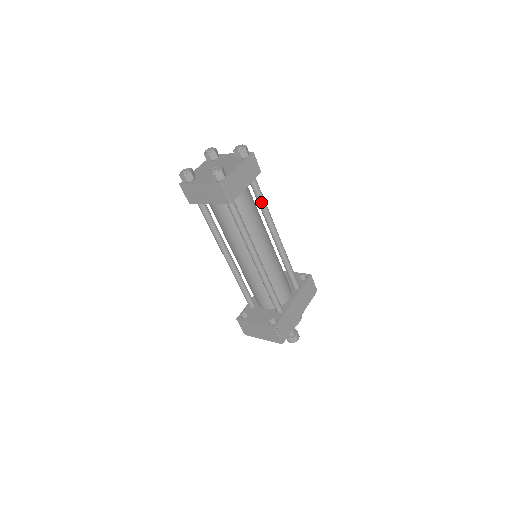
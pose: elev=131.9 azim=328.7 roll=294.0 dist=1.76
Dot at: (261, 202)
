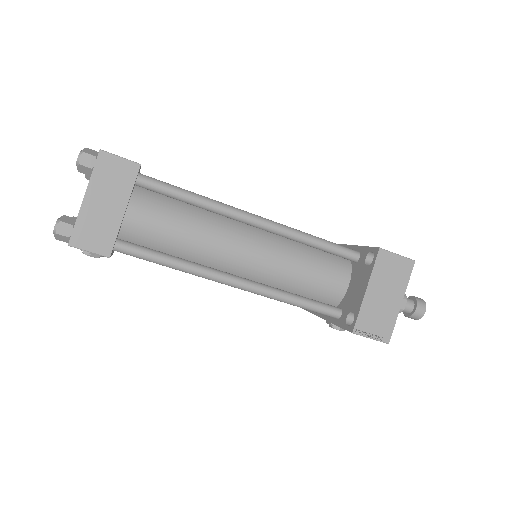
Dot at: occluded
